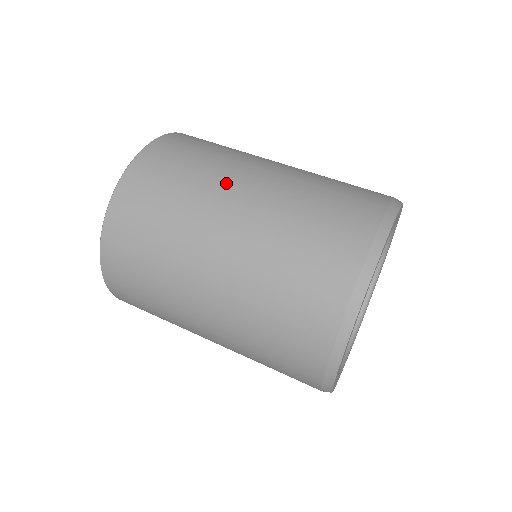
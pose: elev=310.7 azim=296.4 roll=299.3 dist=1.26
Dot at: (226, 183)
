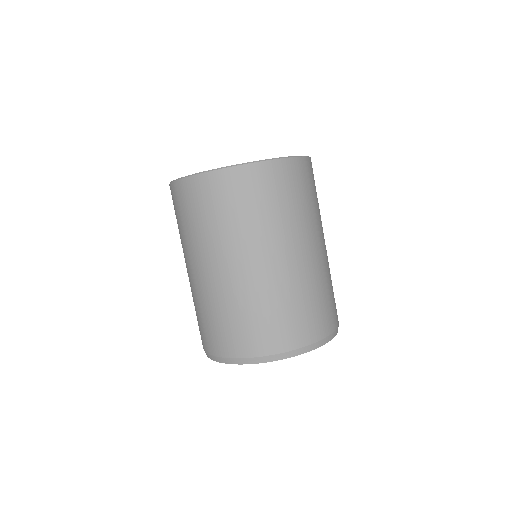
Dot at: (199, 254)
